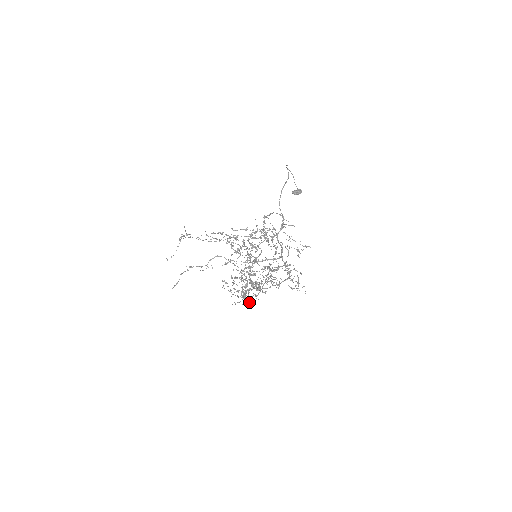
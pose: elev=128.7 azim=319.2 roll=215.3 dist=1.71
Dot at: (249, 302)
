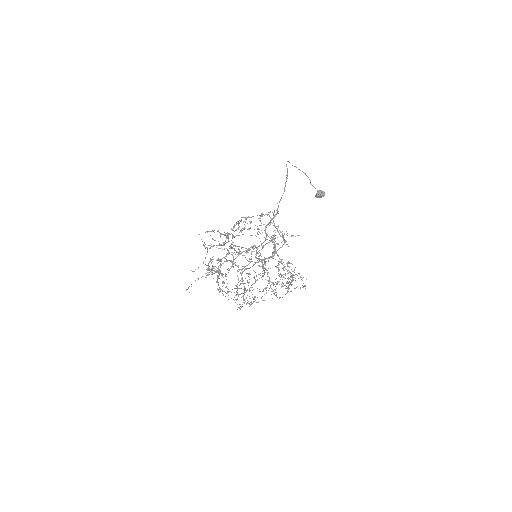
Dot at: (219, 291)
